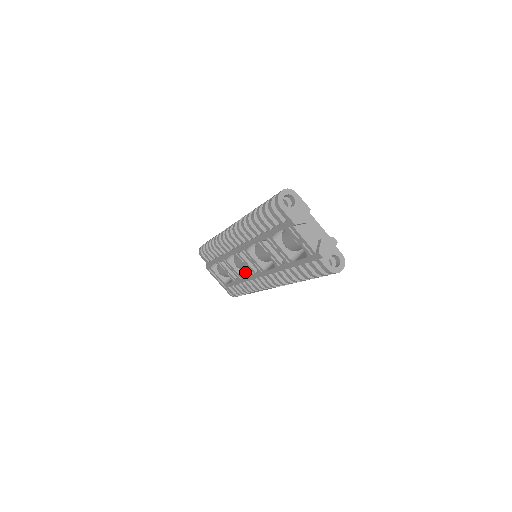
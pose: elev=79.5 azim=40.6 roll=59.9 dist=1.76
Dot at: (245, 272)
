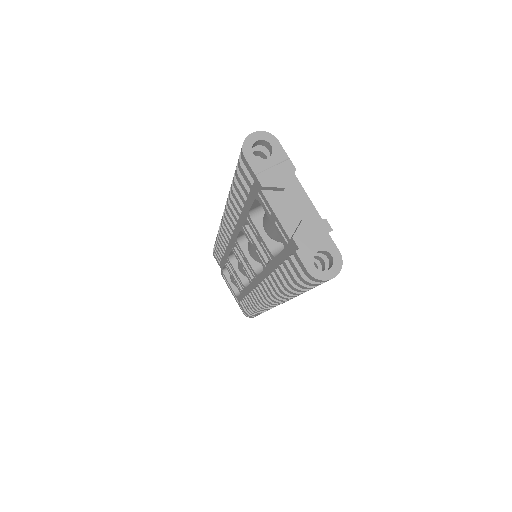
Dot at: occluded
